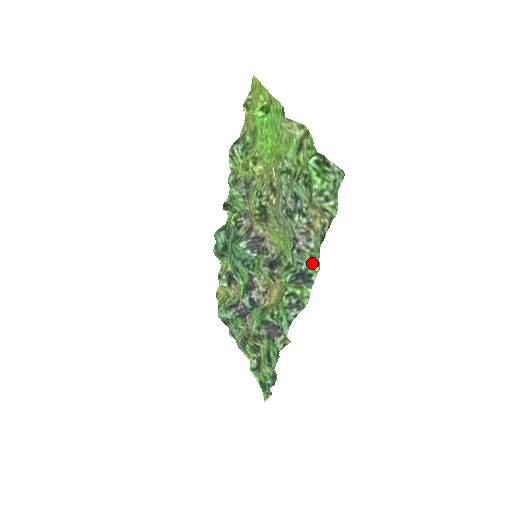
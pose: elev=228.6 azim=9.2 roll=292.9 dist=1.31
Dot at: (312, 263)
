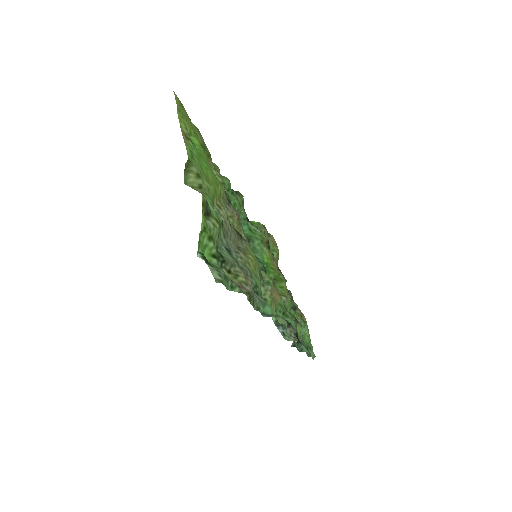
Dot at: (269, 305)
